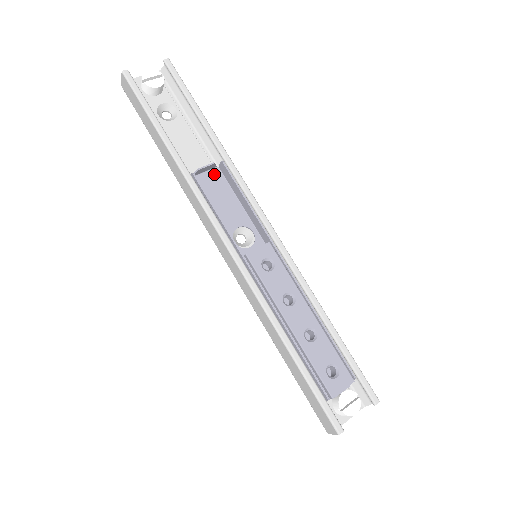
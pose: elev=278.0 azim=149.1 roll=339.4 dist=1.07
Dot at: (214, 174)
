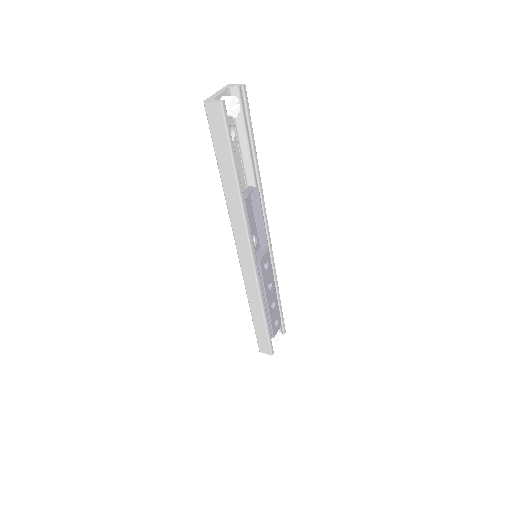
Dot at: occluded
